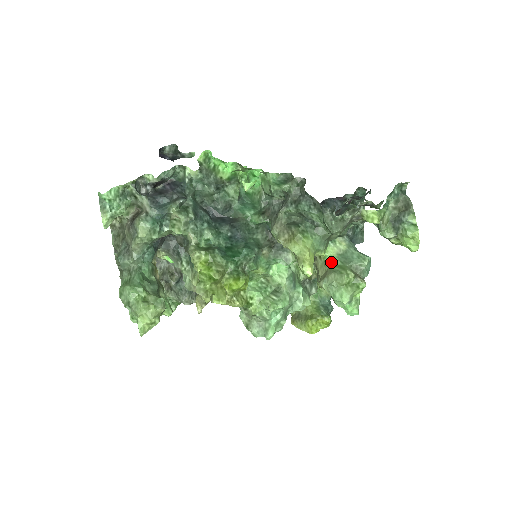
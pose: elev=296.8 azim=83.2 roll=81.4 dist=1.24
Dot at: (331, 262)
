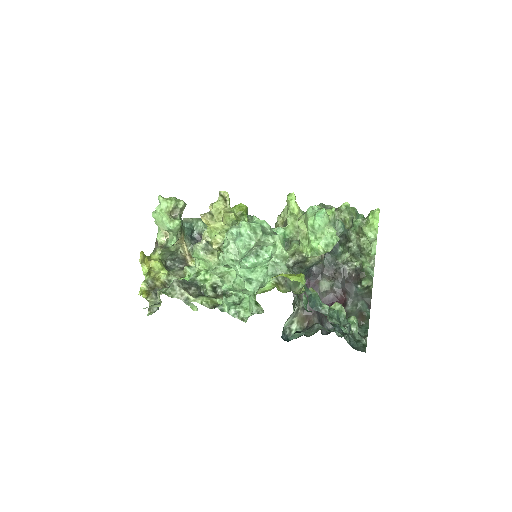
Dot at: occluded
